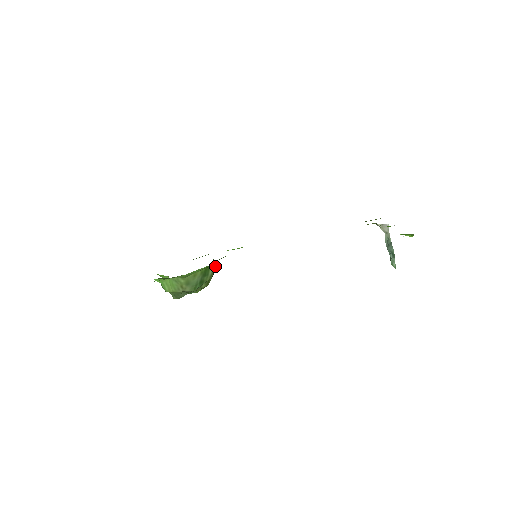
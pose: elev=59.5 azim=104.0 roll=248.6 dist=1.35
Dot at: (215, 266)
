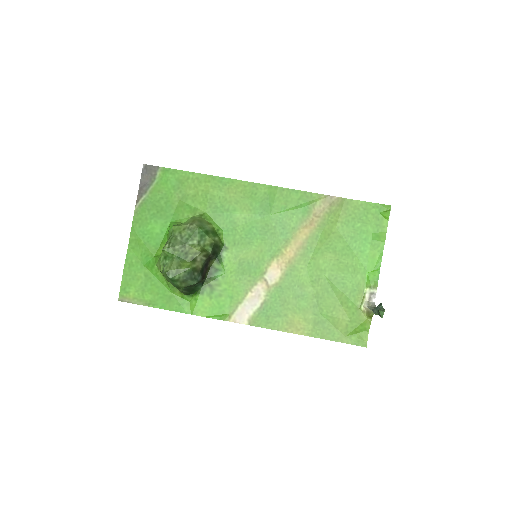
Dot at: (220, 243)
